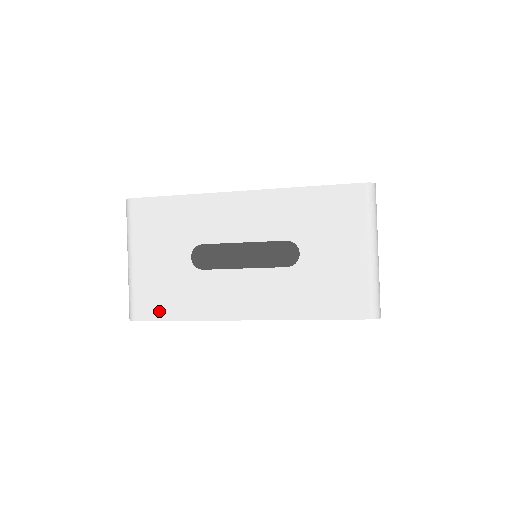
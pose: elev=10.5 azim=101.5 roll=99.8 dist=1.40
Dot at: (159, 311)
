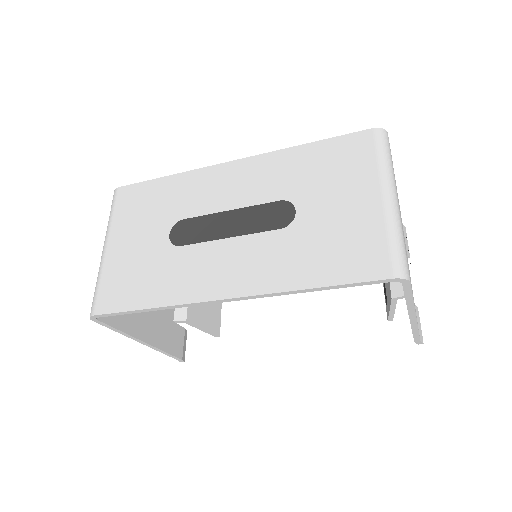
Dot at: (123, 300)
